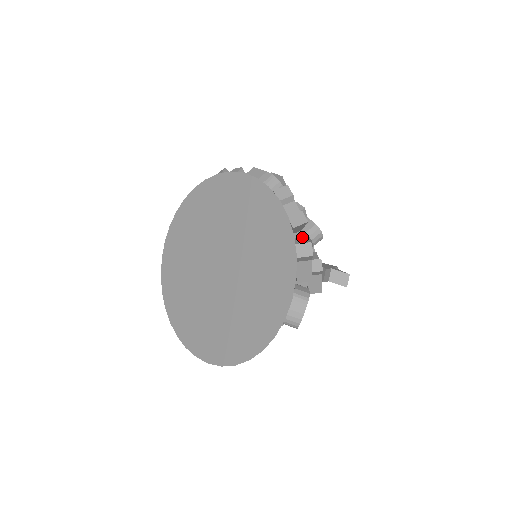
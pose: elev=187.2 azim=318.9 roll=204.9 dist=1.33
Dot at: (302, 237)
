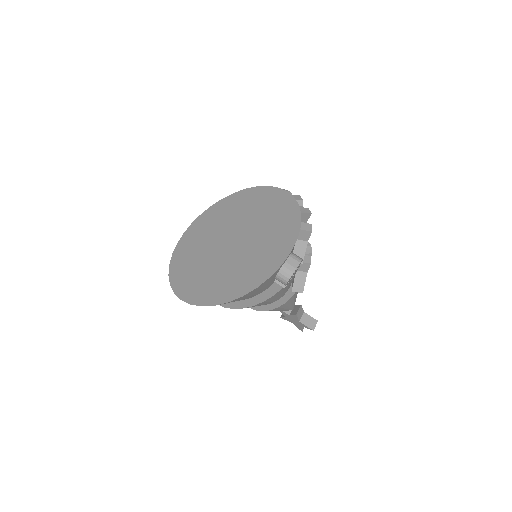
Dot at: occluded
